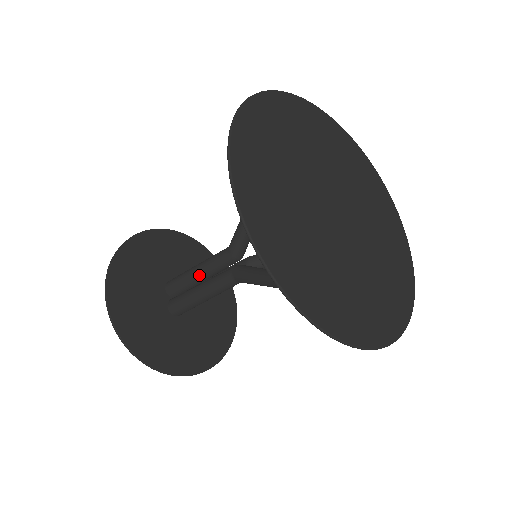
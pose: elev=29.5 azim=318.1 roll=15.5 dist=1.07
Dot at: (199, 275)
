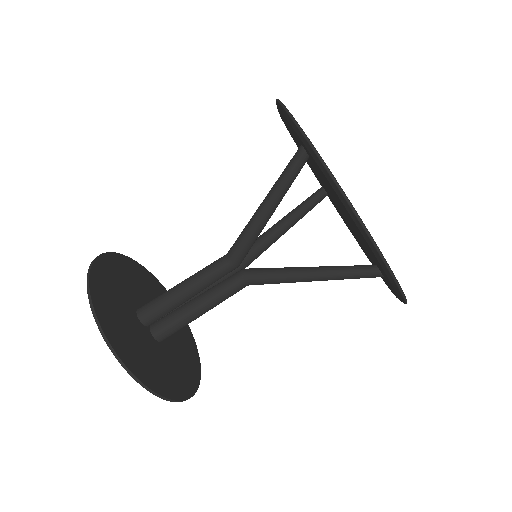
Dot at: occluded
